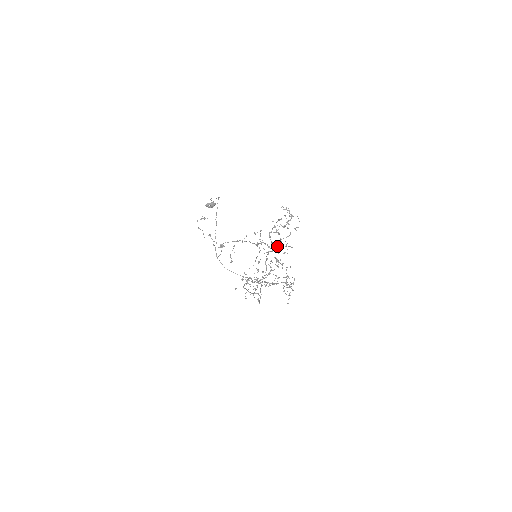
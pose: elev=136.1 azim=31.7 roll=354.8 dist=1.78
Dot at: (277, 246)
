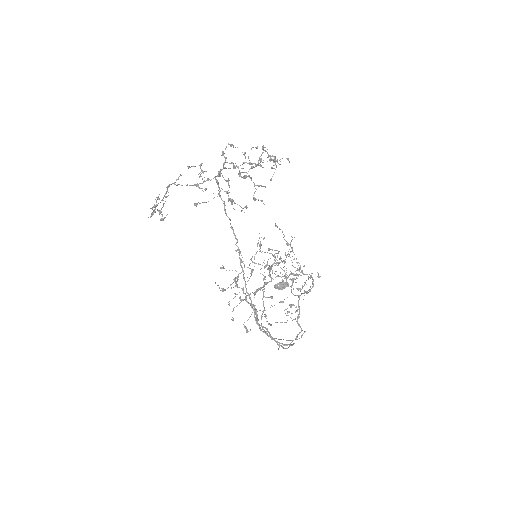
Dot at: (228, 179)
